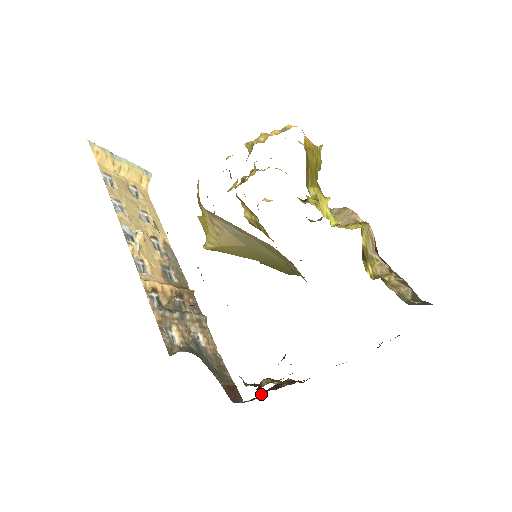
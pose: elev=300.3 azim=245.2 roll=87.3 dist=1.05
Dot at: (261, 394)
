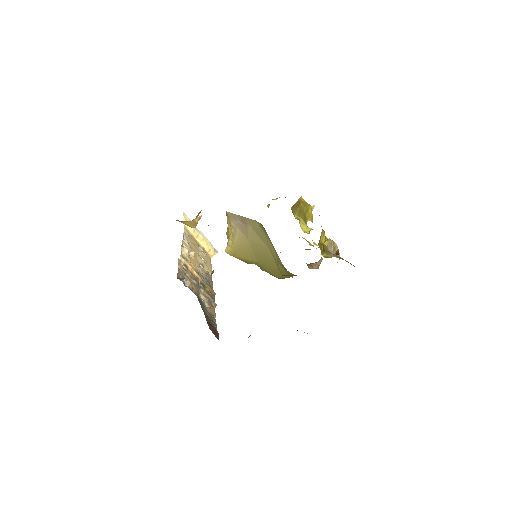
Dot at: occluded
